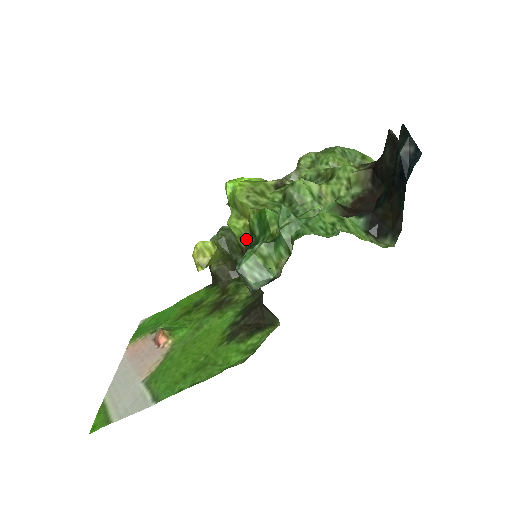
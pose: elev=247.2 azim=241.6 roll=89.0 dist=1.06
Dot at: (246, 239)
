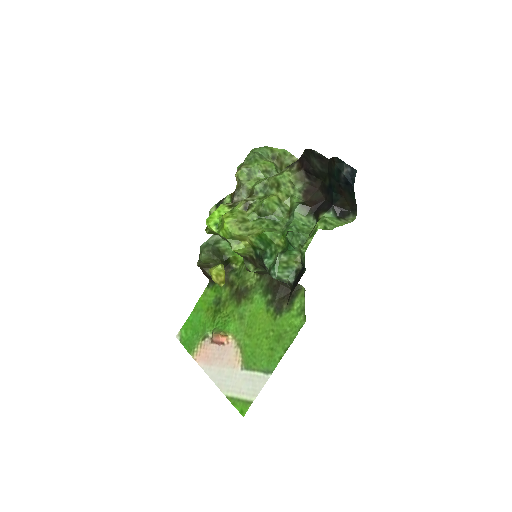
Dot at: (249, 252)
